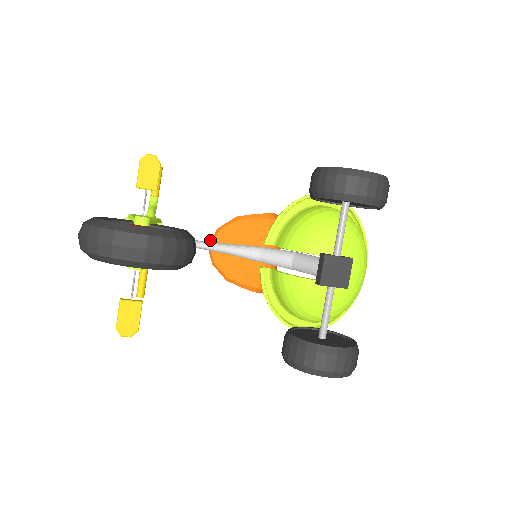
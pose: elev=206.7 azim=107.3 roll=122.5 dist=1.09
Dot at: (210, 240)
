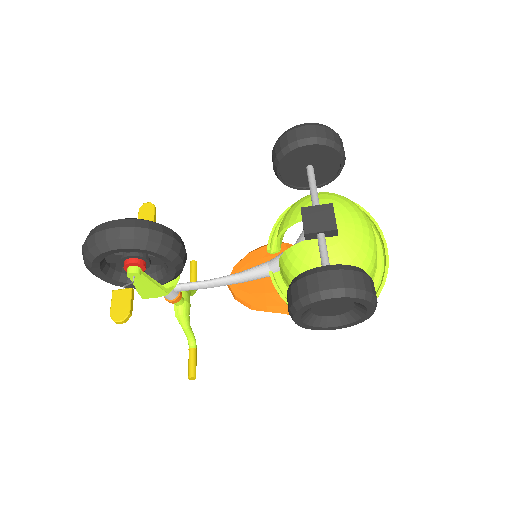
Dot at: occluded
